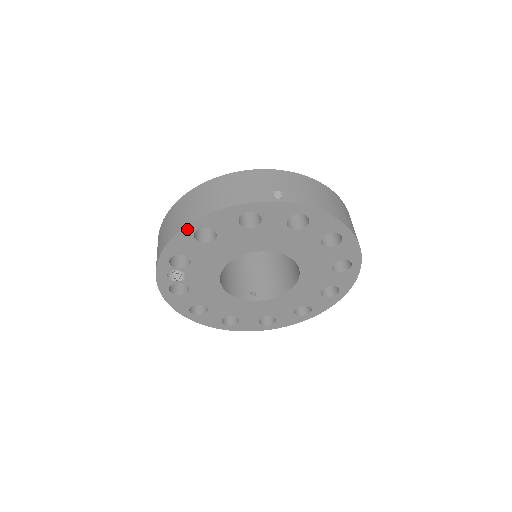
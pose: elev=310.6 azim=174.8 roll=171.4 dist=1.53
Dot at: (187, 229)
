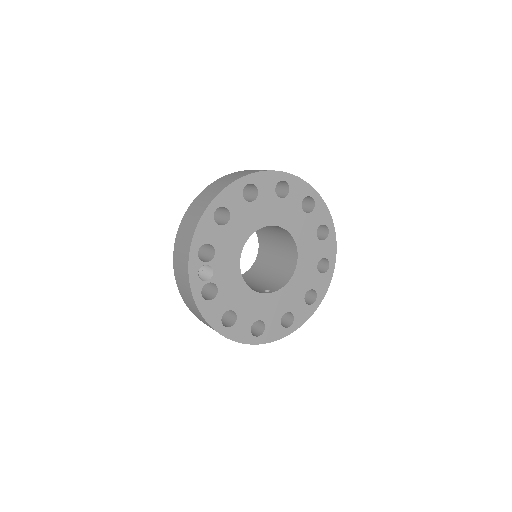
Dot at: (208, 211)
